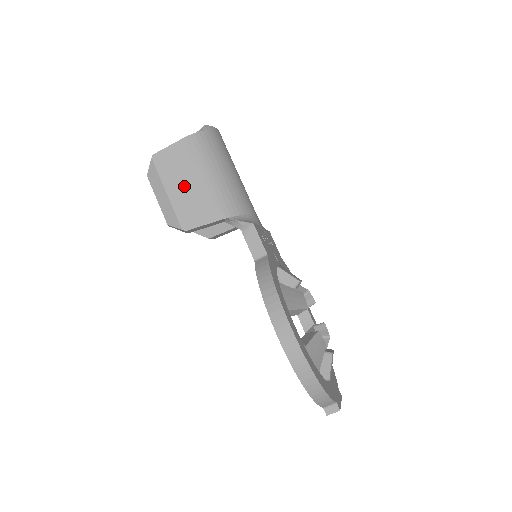
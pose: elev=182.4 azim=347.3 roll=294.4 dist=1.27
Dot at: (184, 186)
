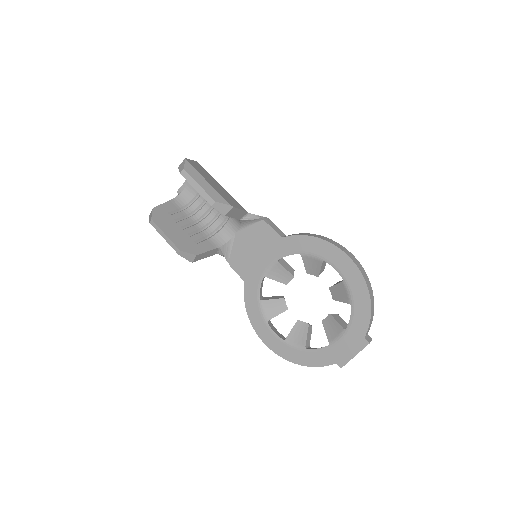
Dot at: (215, 184)
